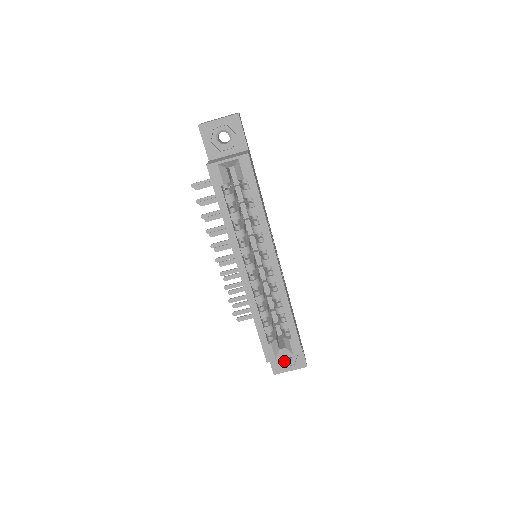
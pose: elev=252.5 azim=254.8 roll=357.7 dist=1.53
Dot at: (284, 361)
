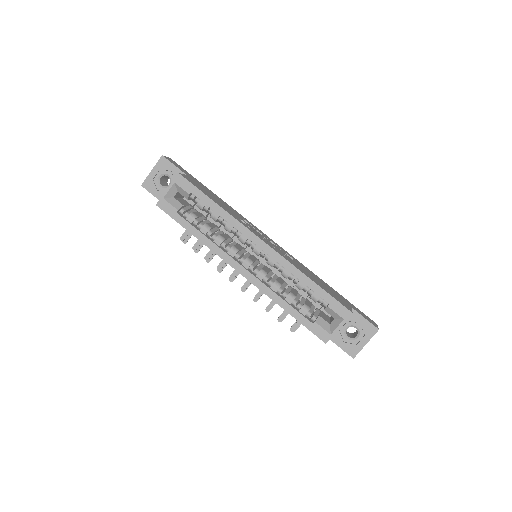
Dot at: (352, 338)
